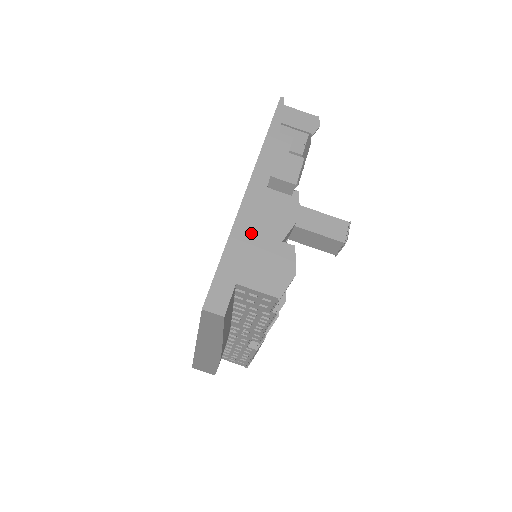
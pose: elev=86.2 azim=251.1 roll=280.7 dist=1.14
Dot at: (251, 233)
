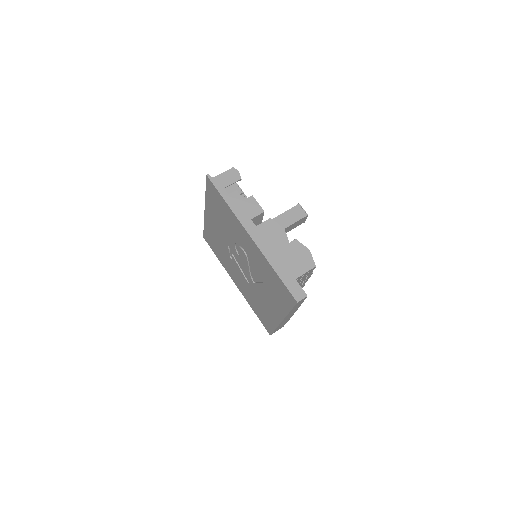
Dot at: (275, 253)
